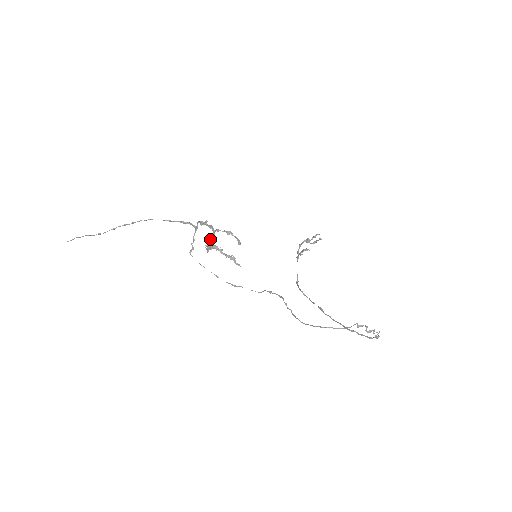
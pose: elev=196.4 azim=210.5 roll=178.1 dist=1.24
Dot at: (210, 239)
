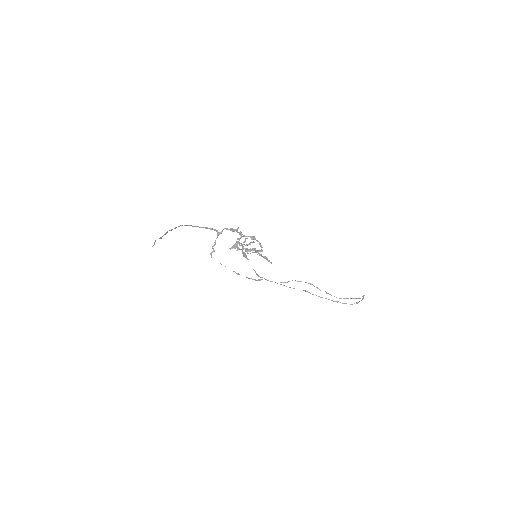
Dot at: occluded
